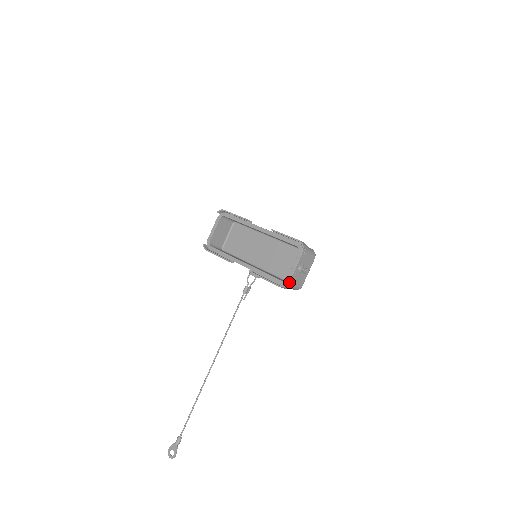
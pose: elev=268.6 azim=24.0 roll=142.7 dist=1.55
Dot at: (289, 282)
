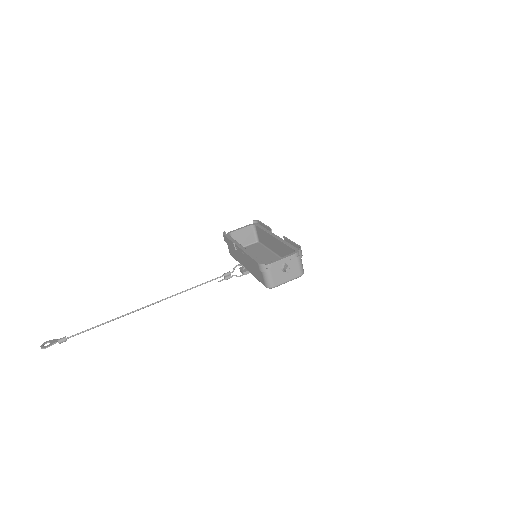
Dot at: (268, 266)
